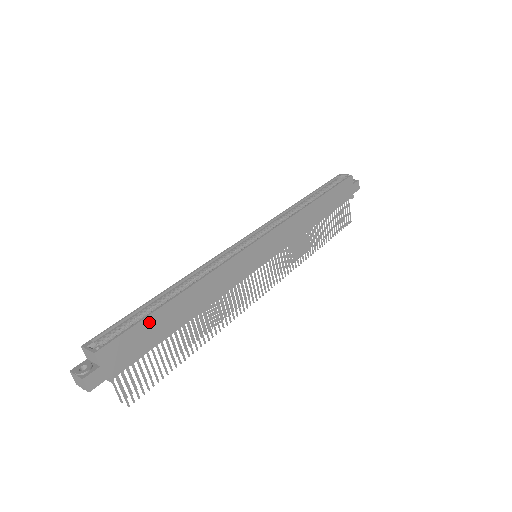
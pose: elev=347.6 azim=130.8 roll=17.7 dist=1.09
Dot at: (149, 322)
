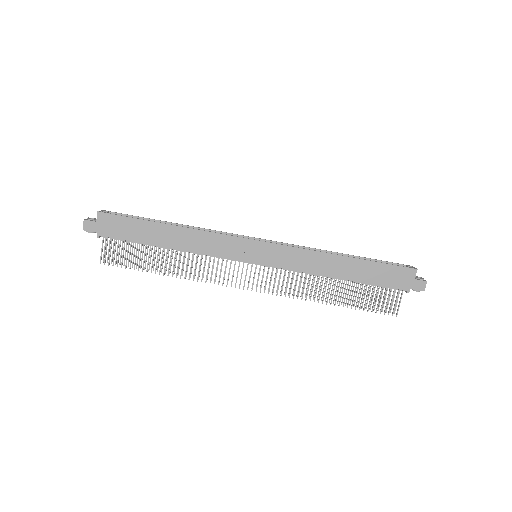
Dot at: (138, 223)
